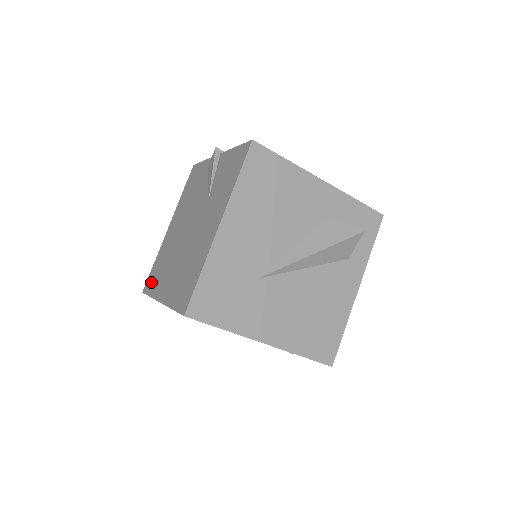
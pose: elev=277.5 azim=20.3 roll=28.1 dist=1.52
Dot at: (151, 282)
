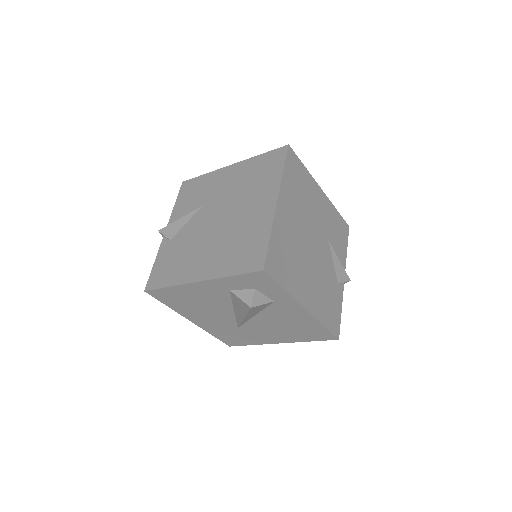
Dot at: occluded
